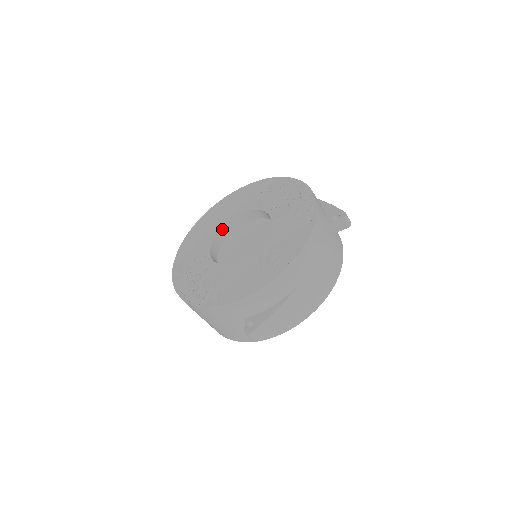
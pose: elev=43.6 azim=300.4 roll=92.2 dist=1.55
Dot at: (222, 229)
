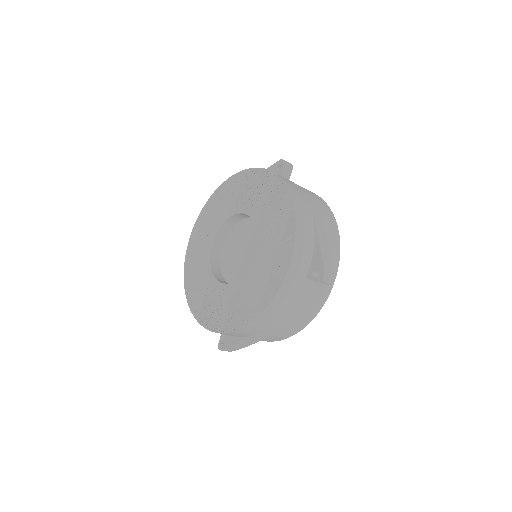
Dot at: (212, 267)
